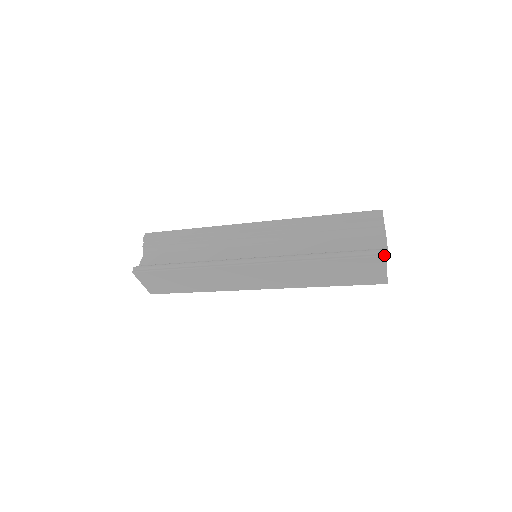
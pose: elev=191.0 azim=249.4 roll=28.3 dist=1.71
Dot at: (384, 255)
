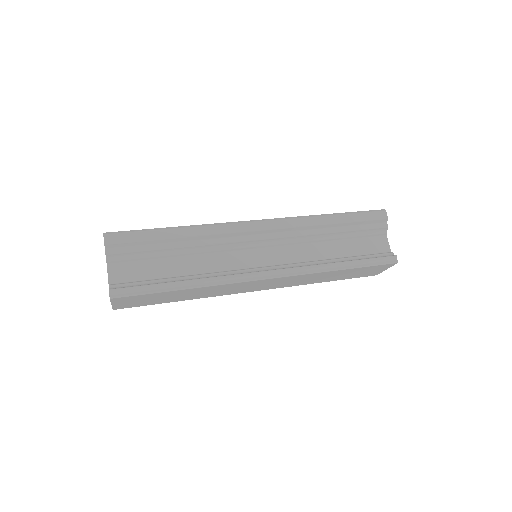
Dot at: occluded
